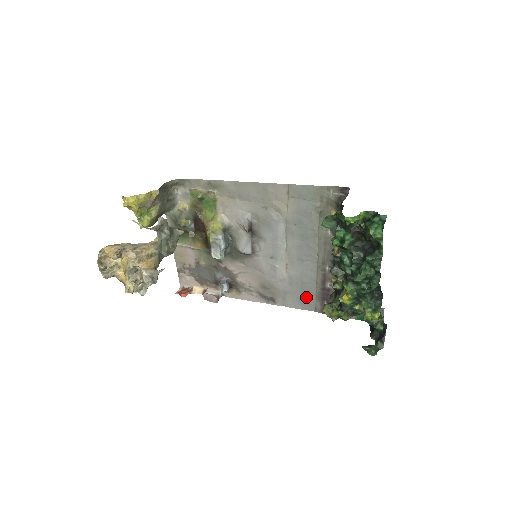
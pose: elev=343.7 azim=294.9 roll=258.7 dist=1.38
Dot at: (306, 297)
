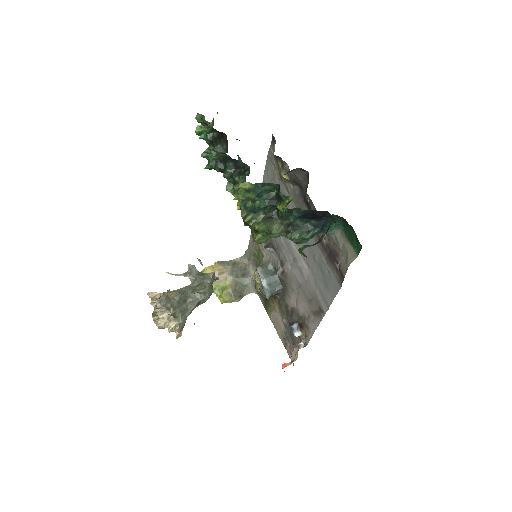
Dot at: (327, 276)
